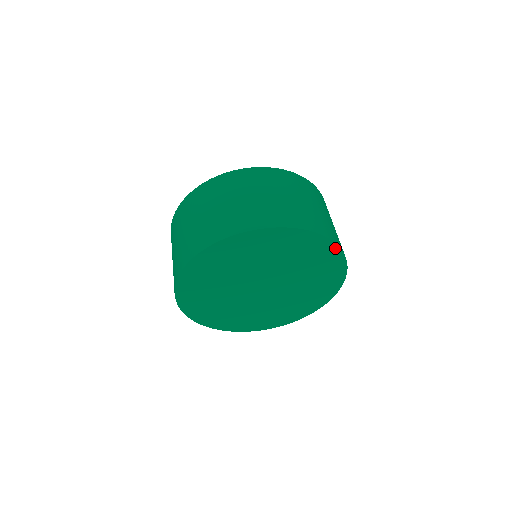
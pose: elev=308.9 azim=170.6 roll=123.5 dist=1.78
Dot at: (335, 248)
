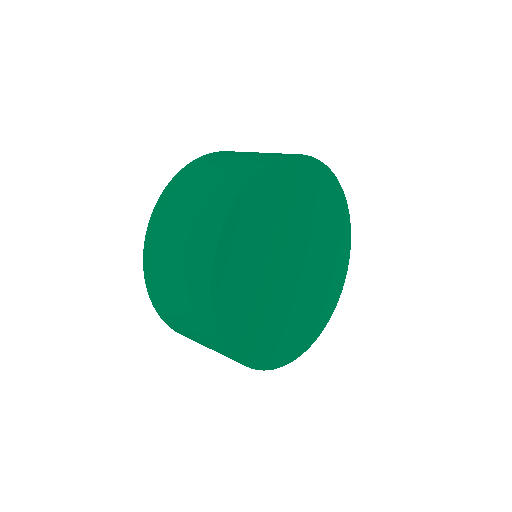
Dot at: (348, 250)
